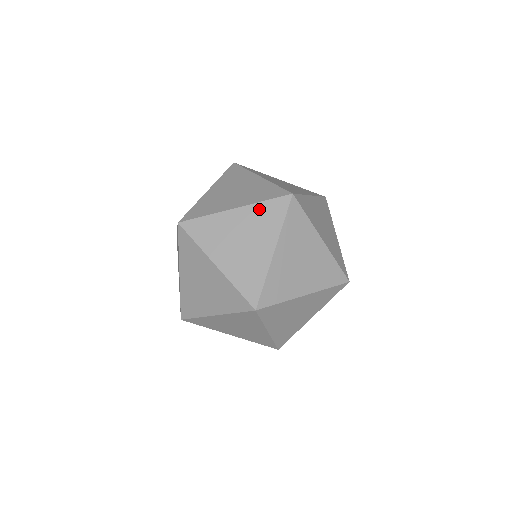
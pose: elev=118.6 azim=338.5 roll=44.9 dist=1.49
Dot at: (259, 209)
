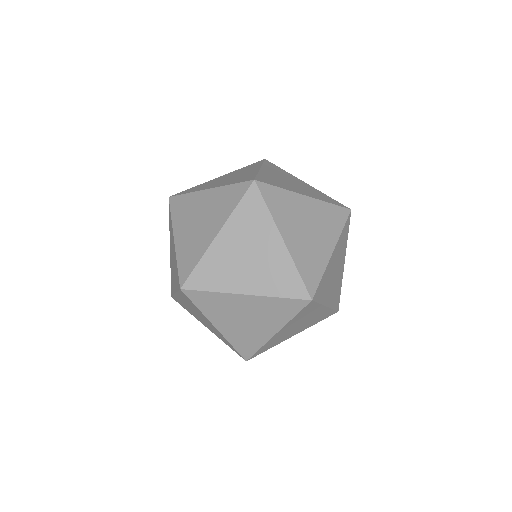
Dot at: (224, 192)
